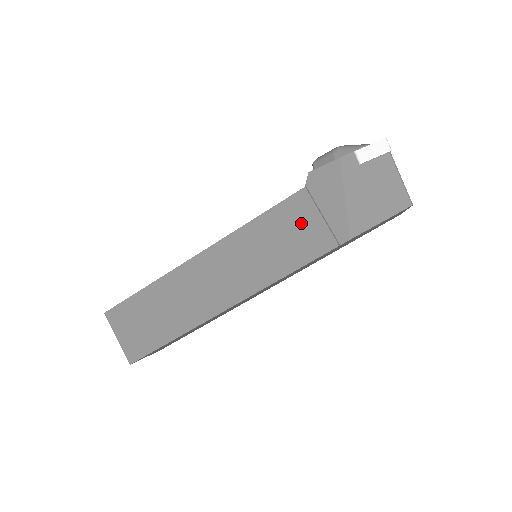
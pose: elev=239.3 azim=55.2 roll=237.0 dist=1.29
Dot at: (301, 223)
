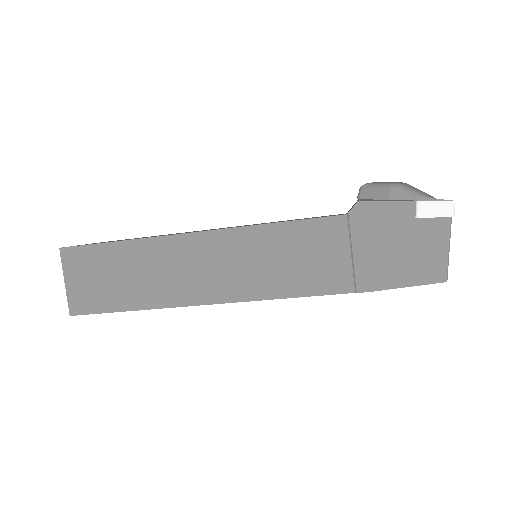
Dot at: (325, 251)
